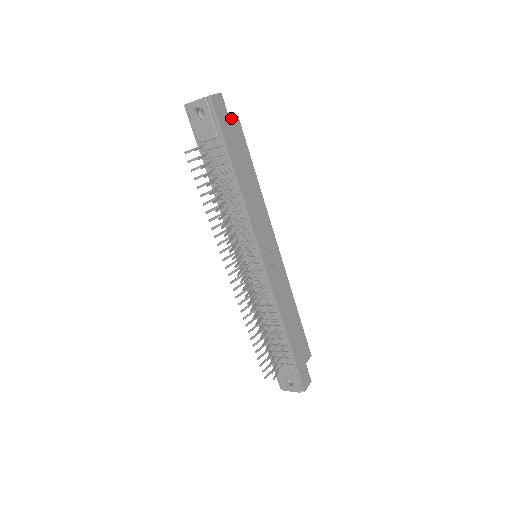
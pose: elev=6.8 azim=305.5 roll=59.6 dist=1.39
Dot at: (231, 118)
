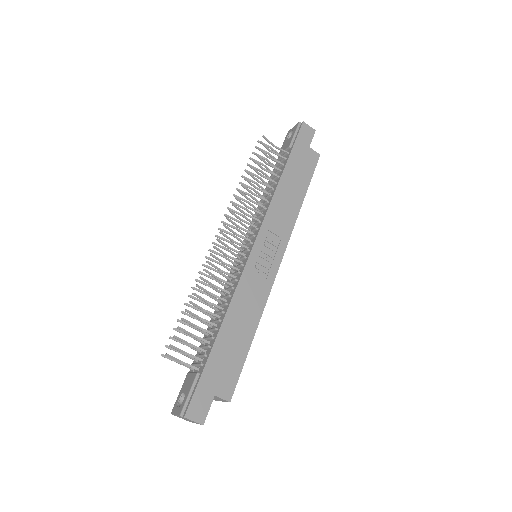
Dot at: occluded
